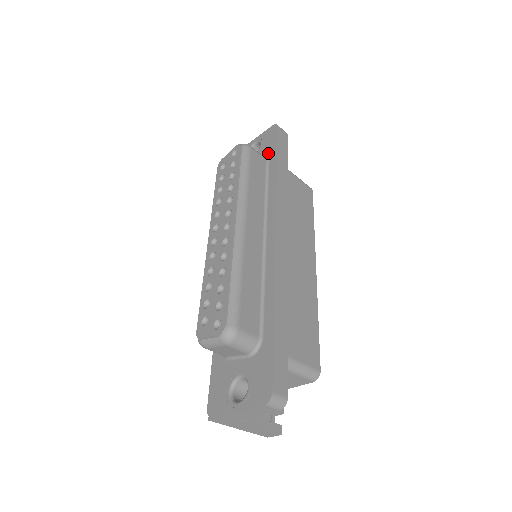
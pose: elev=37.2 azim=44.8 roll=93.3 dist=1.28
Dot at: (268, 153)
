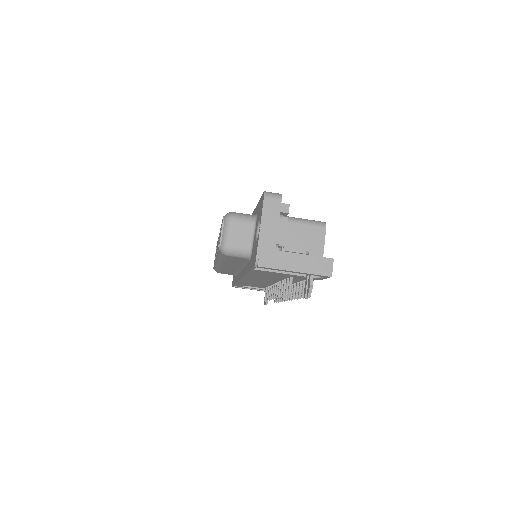
Dot at: occluded
